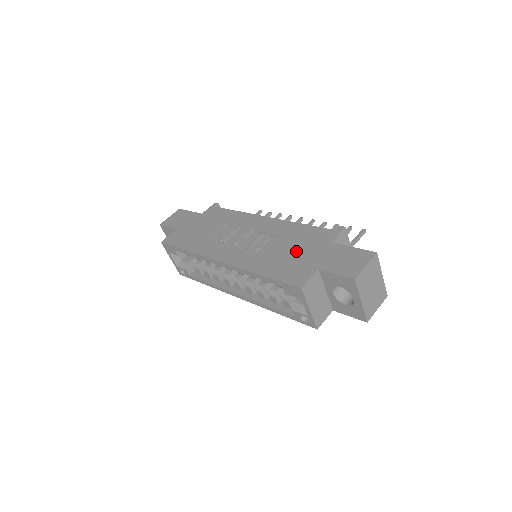
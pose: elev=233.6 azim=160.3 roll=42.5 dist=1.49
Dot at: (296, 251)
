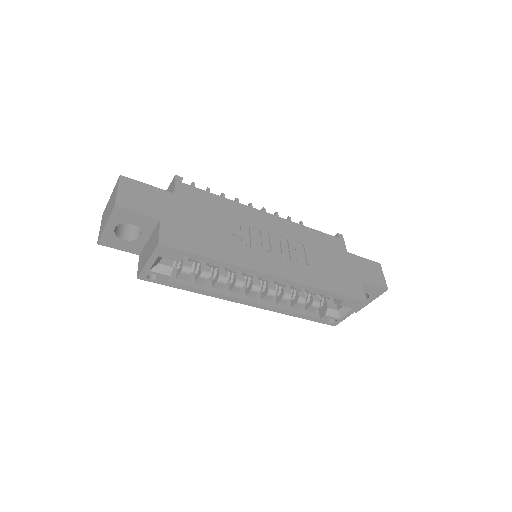
Dot at: (332, 262)
